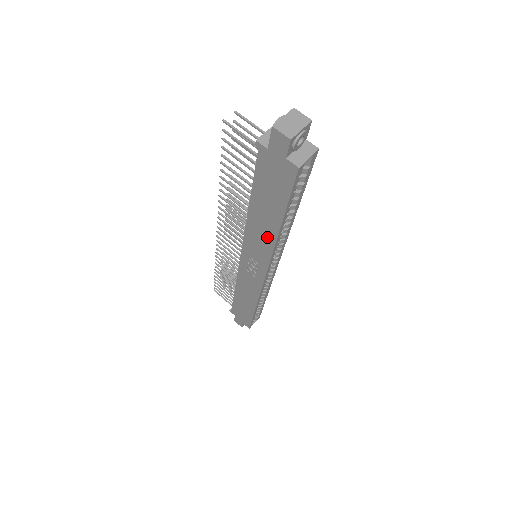
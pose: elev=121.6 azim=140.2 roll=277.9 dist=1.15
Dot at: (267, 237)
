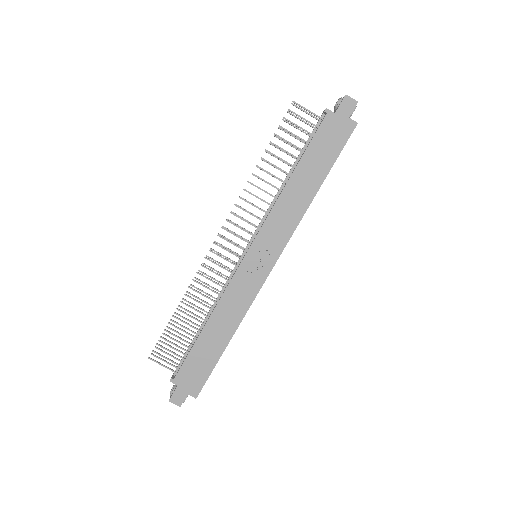
Dot at: (299, 207)
